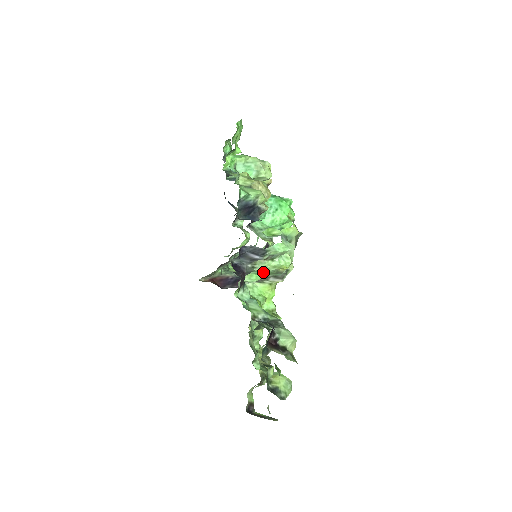
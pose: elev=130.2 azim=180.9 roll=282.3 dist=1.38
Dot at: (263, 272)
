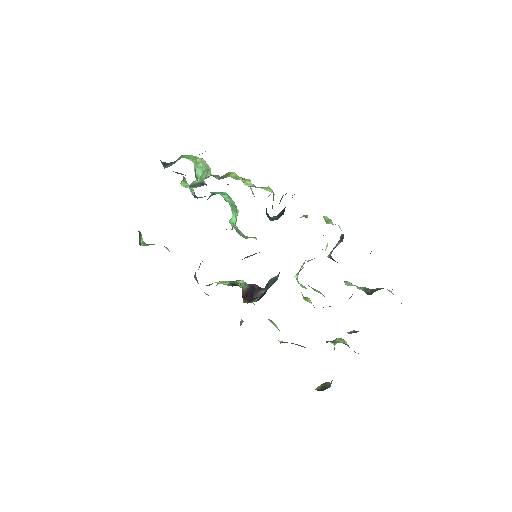
Dot at: occluded
